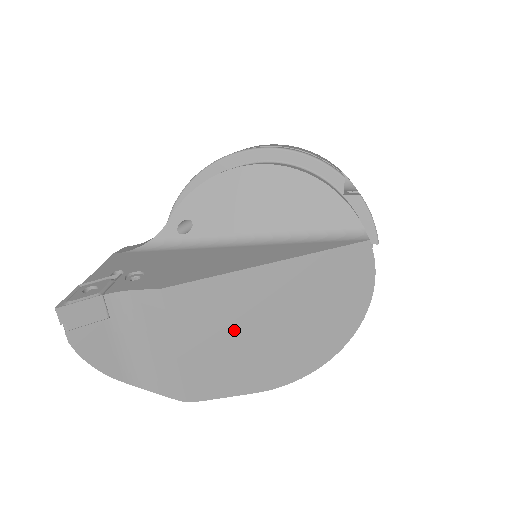
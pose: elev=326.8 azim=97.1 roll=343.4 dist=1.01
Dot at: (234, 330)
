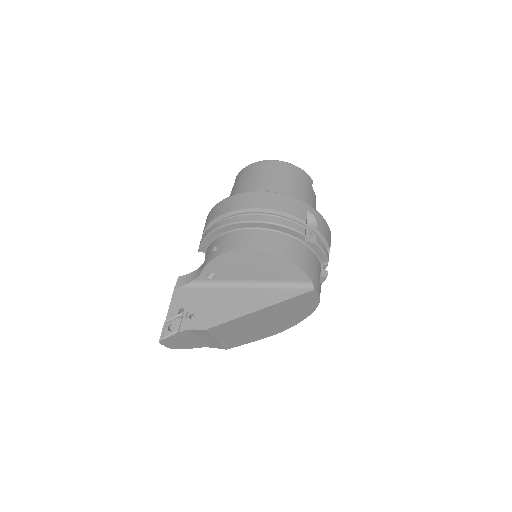
Dot at: (245, 329)
